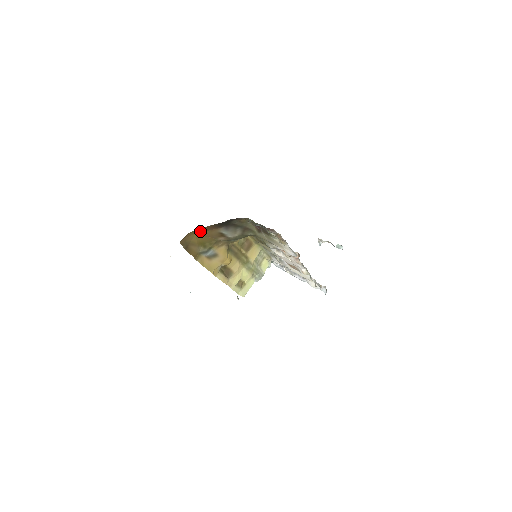
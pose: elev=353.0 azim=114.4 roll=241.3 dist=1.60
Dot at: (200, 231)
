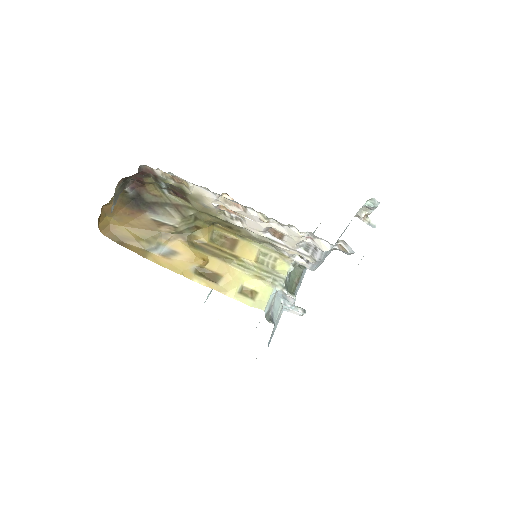
Dot at: (124, 221)
